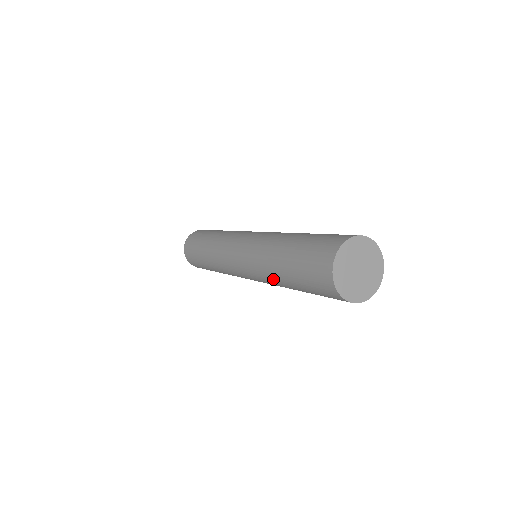
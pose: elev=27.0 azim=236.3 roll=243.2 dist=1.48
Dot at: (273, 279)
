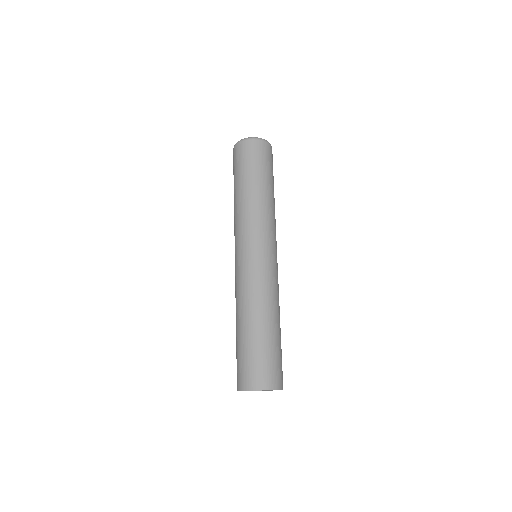
Dot at: occluded
